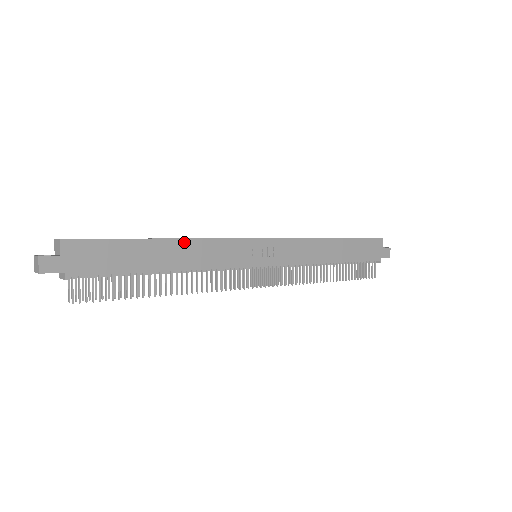
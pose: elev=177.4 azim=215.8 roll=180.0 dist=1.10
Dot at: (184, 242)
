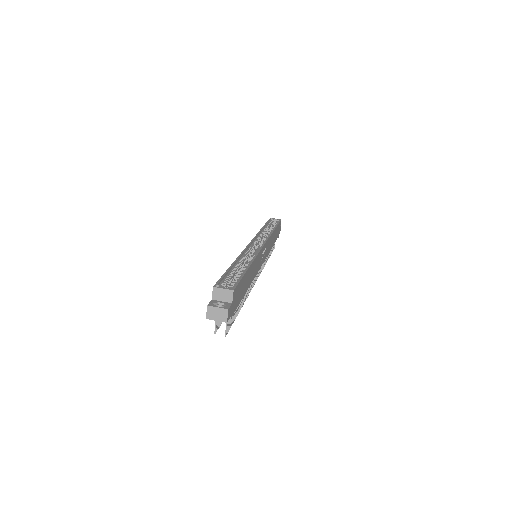
Dot at: (253, 263)
